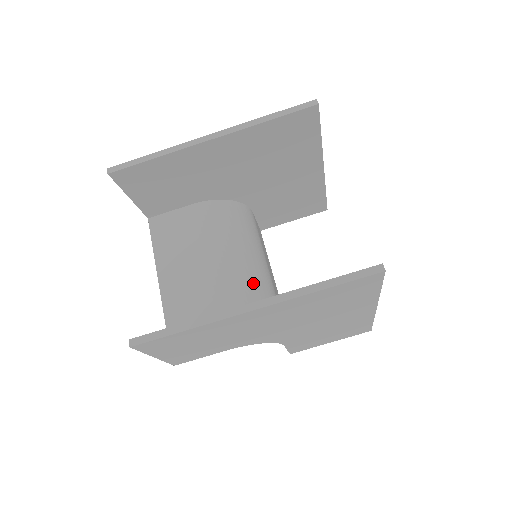
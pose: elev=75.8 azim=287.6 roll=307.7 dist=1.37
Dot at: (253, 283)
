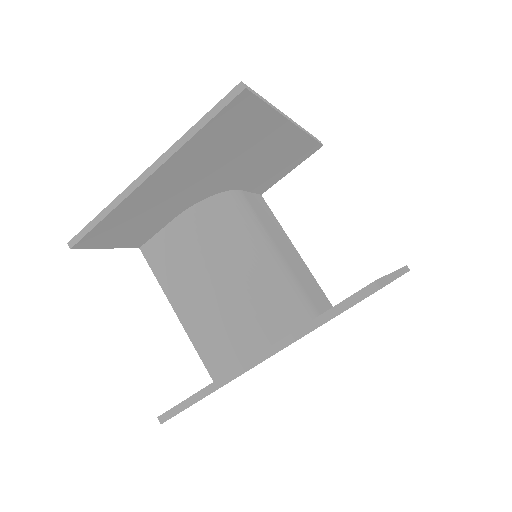
Dot at: (264, 282)
